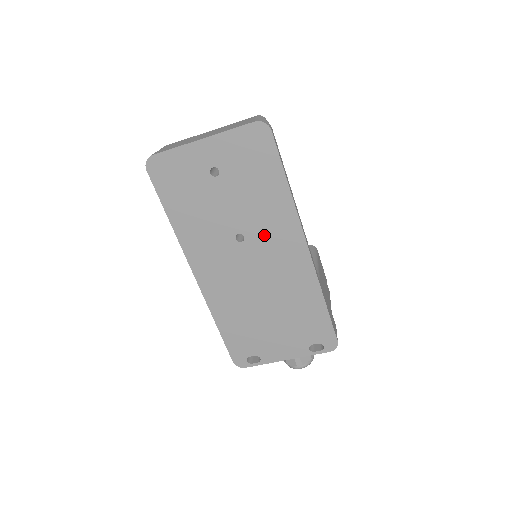
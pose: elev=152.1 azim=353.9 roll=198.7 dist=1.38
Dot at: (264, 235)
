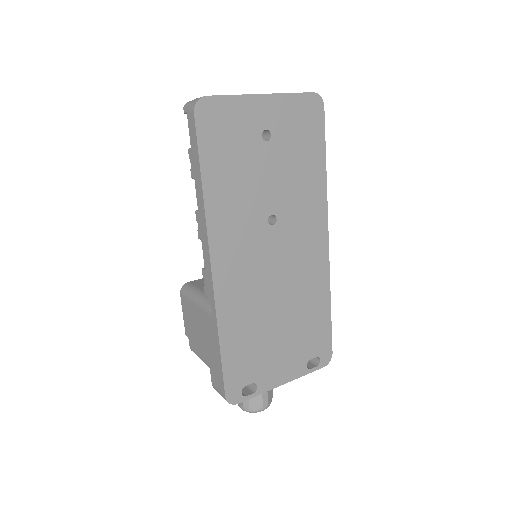
Dot at: (295, 219)
